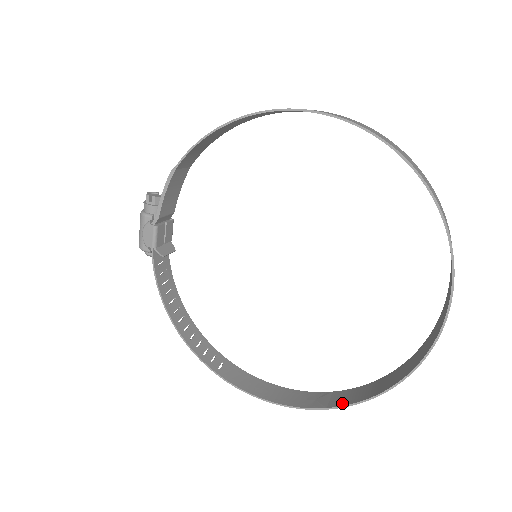
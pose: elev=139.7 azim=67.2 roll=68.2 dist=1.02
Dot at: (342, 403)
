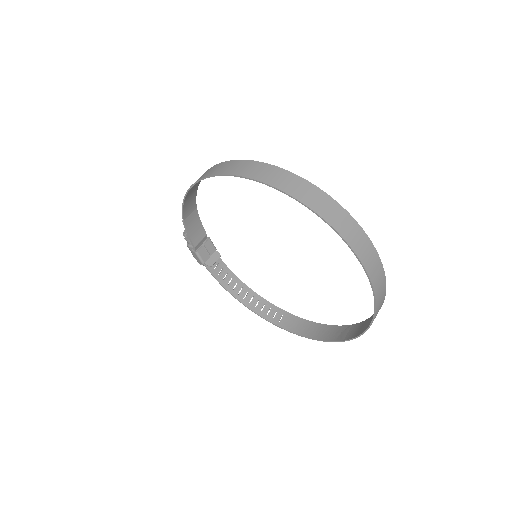
Dot at: (351, 336)
